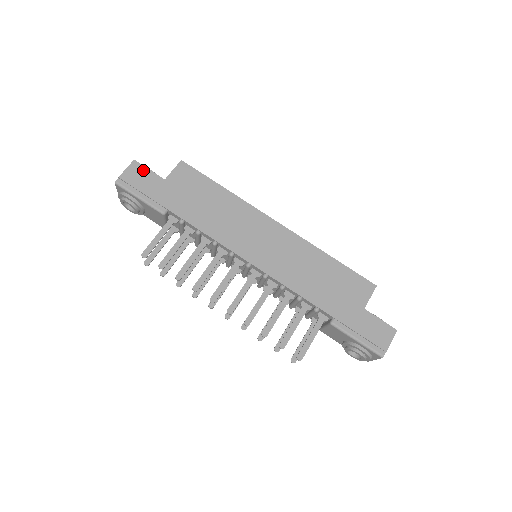
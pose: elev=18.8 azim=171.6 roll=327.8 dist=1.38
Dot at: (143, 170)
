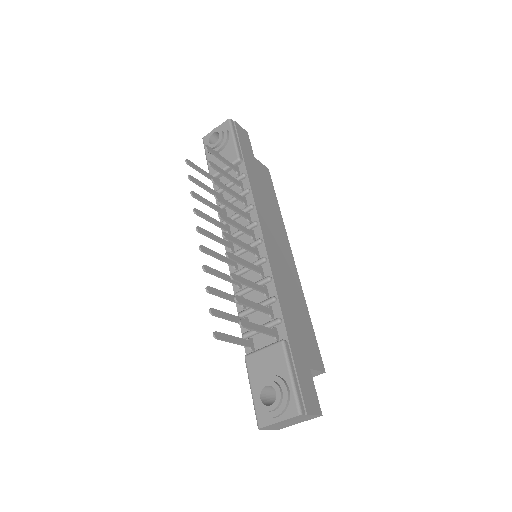
Dot at: (248, 139)
